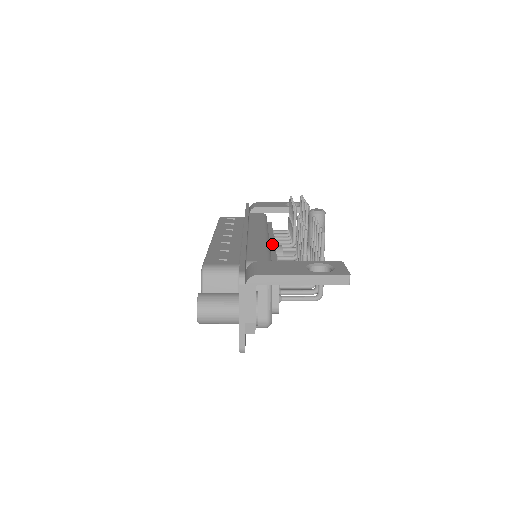
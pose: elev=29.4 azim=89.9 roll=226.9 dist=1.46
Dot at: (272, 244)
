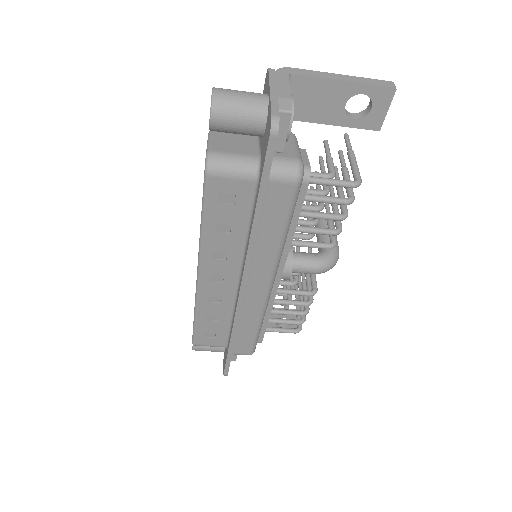
Dot at: occluded
